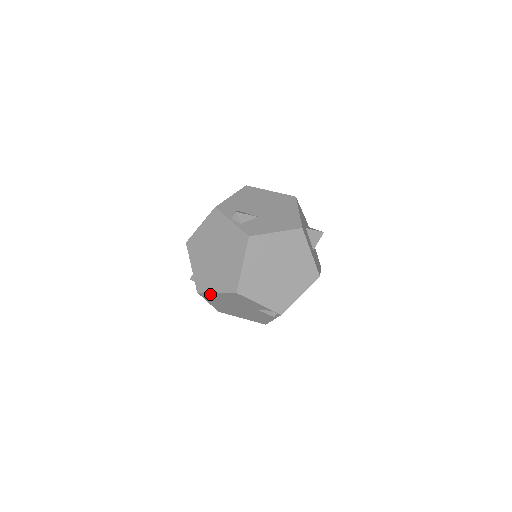
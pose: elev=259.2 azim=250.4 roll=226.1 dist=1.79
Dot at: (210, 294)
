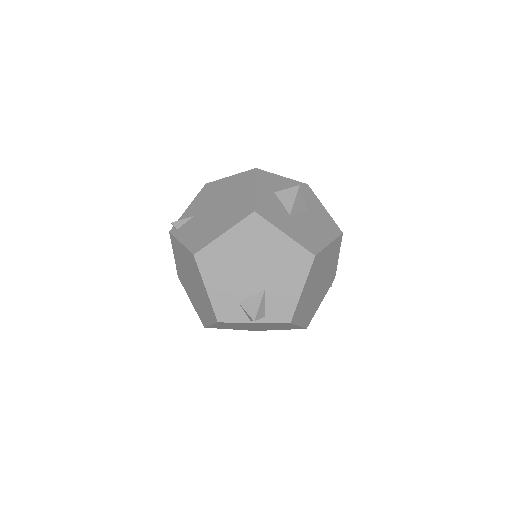
Dot at: occluded
